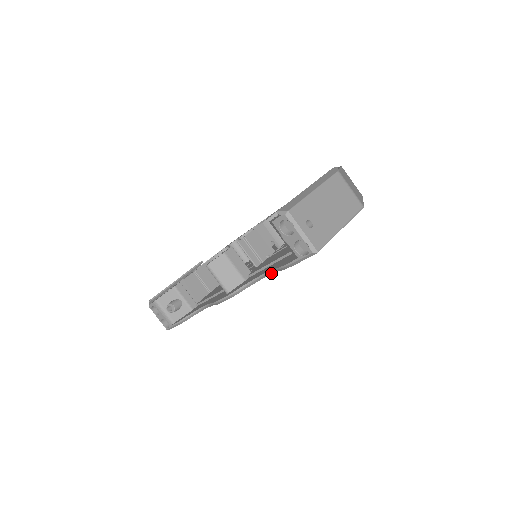
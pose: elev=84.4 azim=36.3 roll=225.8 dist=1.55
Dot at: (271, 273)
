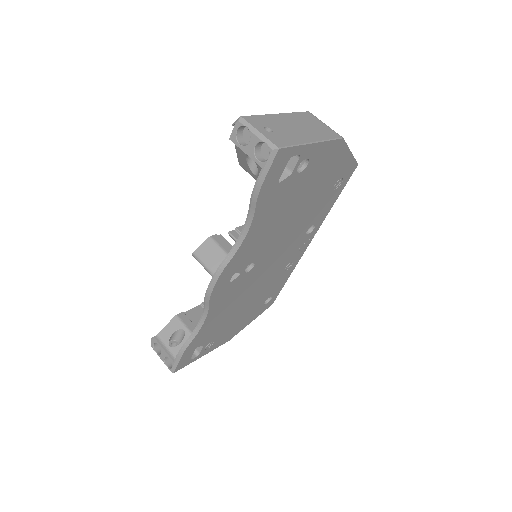
Dot at: (250, 221)
